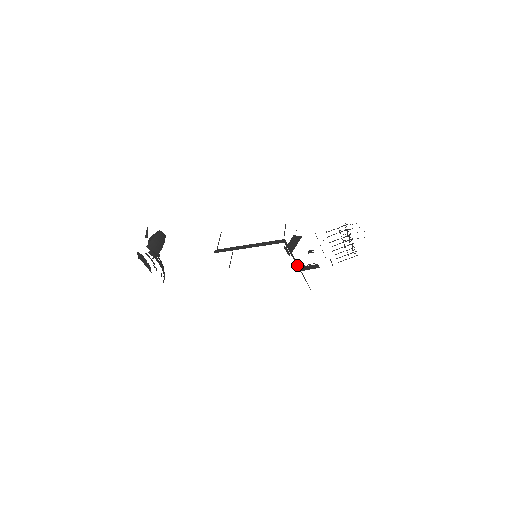
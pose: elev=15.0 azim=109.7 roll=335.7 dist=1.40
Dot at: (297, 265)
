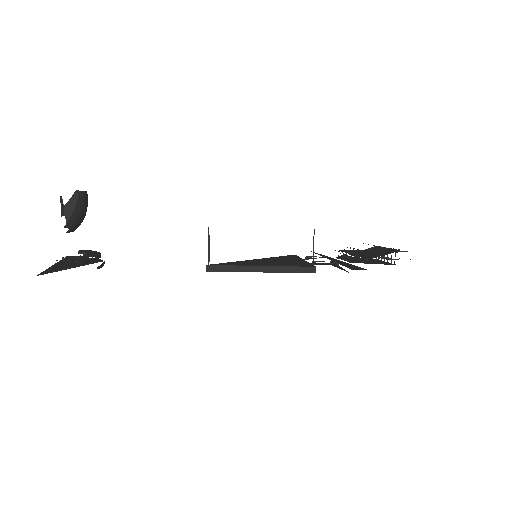
Dot at: occluded
